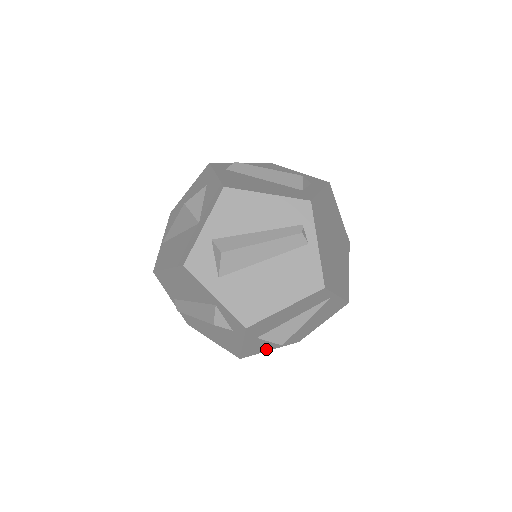
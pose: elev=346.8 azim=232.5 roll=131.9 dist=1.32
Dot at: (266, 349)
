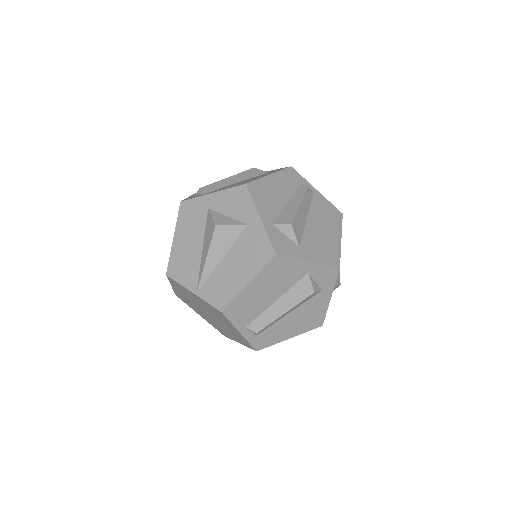
Dot at: occluded
